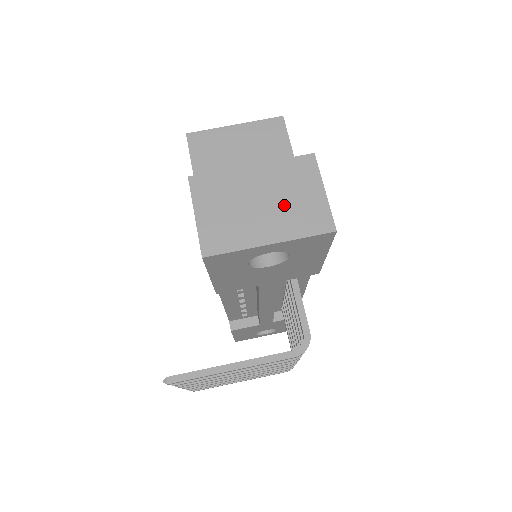
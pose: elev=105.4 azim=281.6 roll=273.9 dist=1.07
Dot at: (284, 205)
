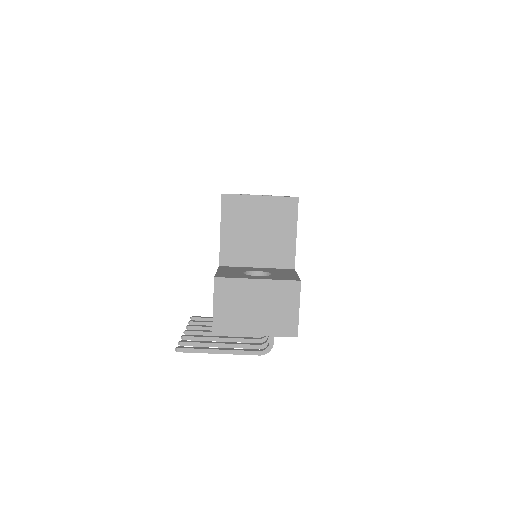
Dot at: (271, 312)
